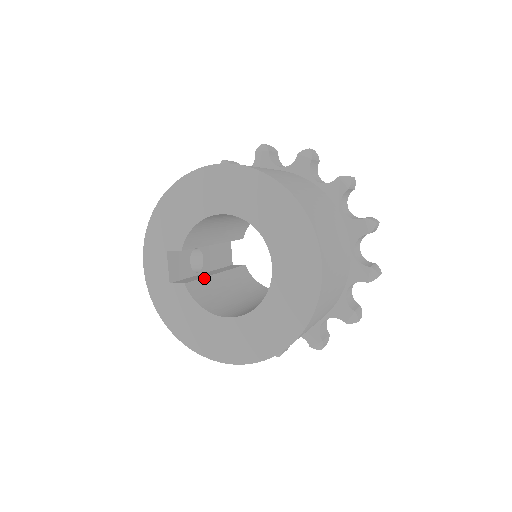
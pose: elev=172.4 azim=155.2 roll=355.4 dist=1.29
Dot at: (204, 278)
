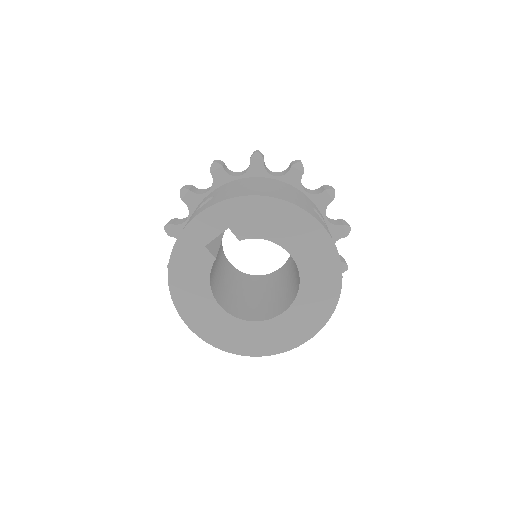
Dot at: occluded
